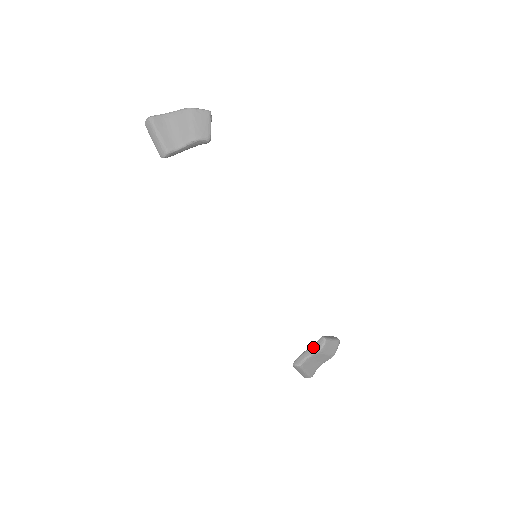
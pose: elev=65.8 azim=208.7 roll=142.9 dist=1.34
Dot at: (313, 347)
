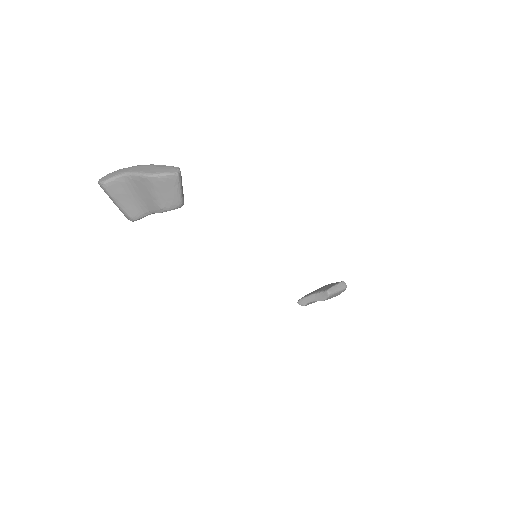
Dot at: (317, 296)
